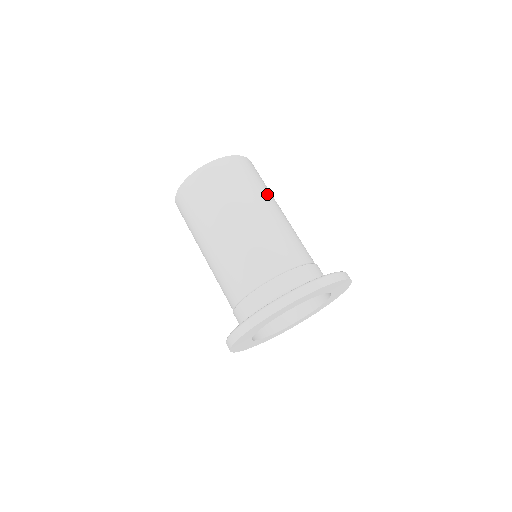
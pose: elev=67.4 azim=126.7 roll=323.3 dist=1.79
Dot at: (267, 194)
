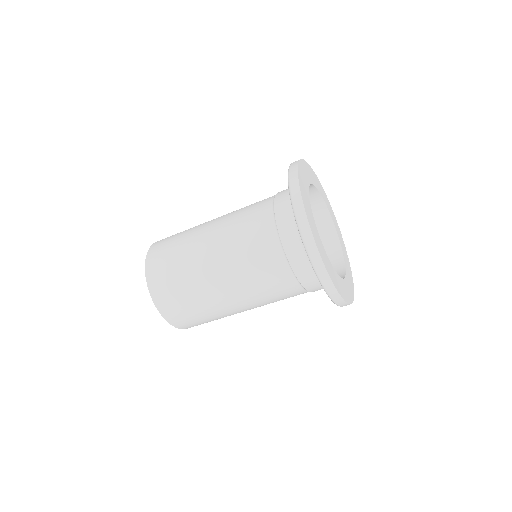
Dot at: occluded
